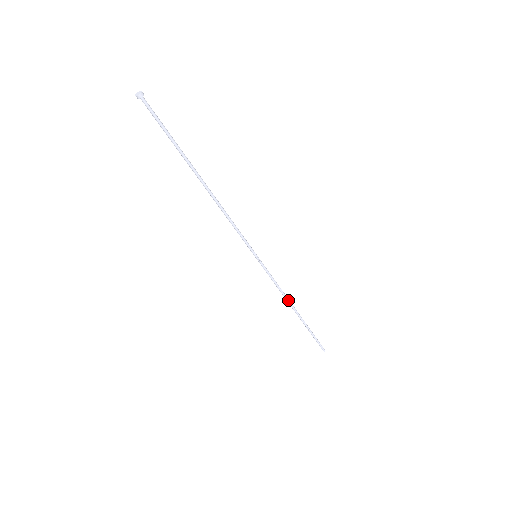
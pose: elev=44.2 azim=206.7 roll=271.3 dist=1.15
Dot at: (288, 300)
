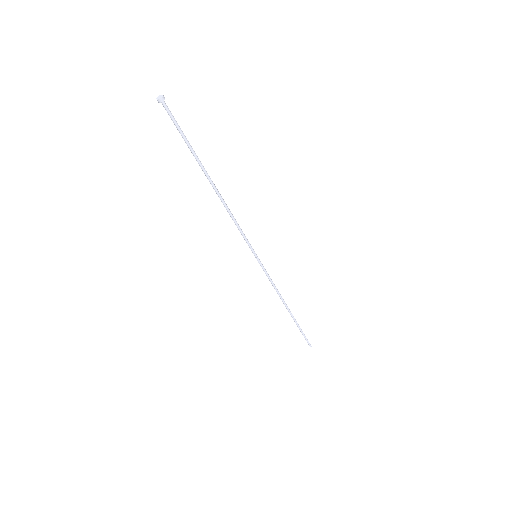
Dot at: (281, 298)
